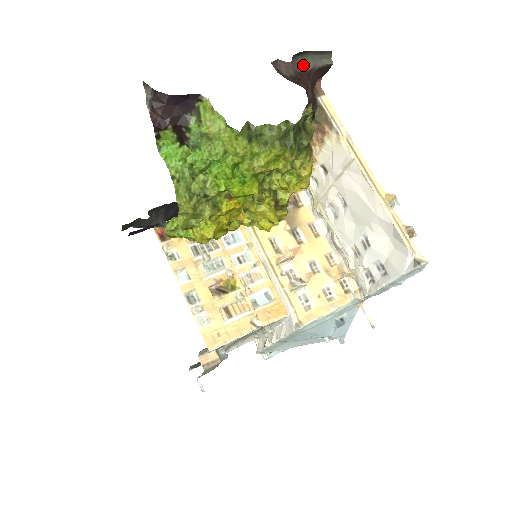
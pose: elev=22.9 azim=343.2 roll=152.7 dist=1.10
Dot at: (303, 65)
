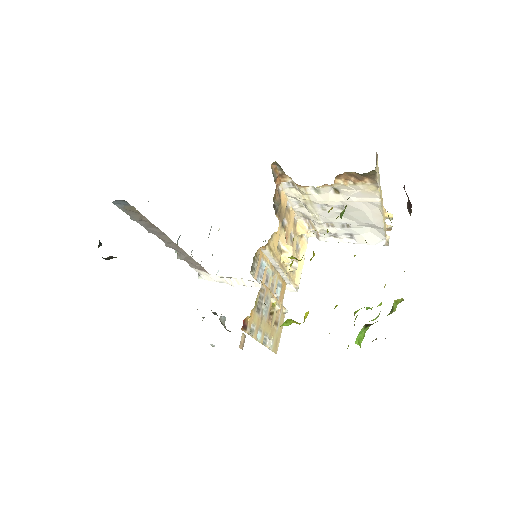
Dot at: occluded
